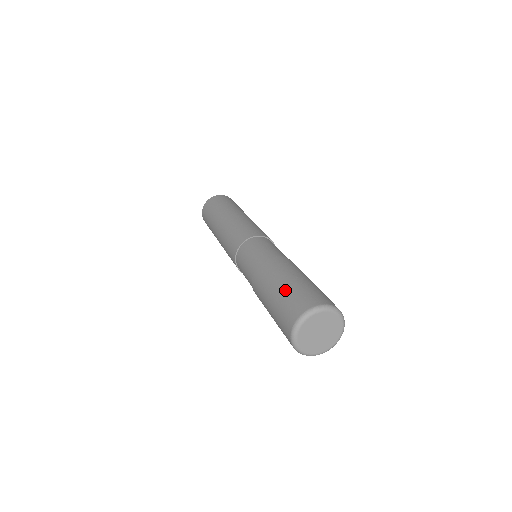
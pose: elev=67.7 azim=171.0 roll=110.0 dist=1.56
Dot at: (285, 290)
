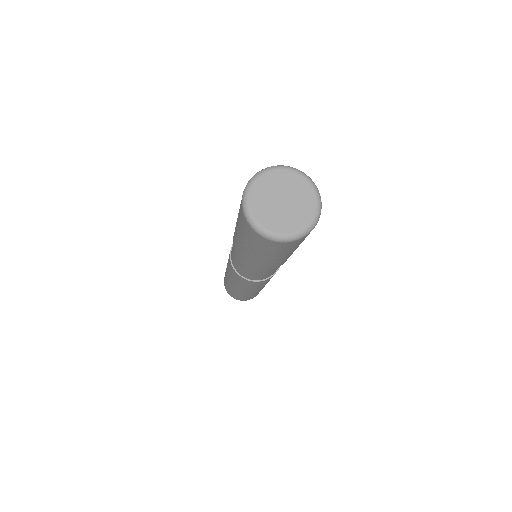
Dot at: occluded
